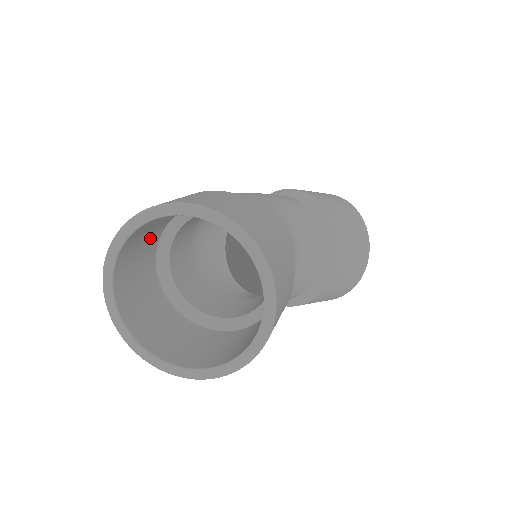
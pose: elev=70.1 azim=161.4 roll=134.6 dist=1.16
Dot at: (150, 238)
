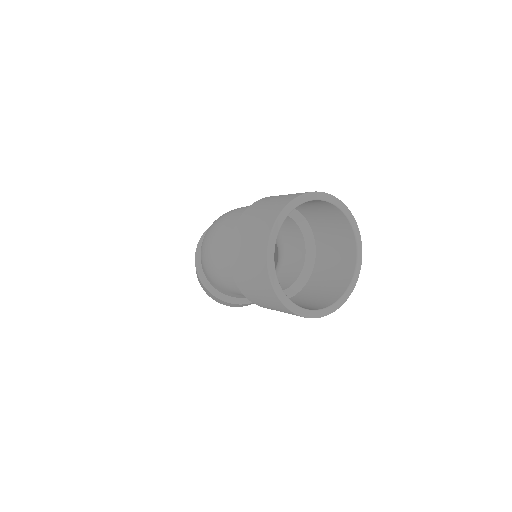
Dot at: occluded
